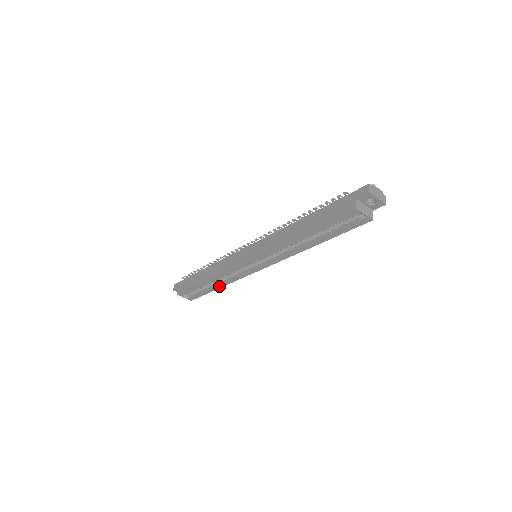
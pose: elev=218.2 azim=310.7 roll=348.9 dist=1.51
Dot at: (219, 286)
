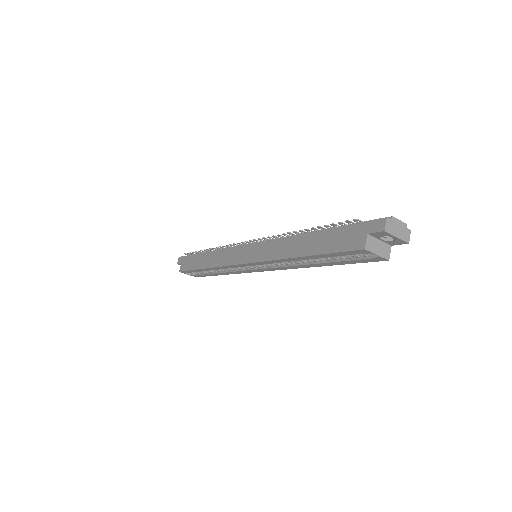
Dot at: (221, 274)
